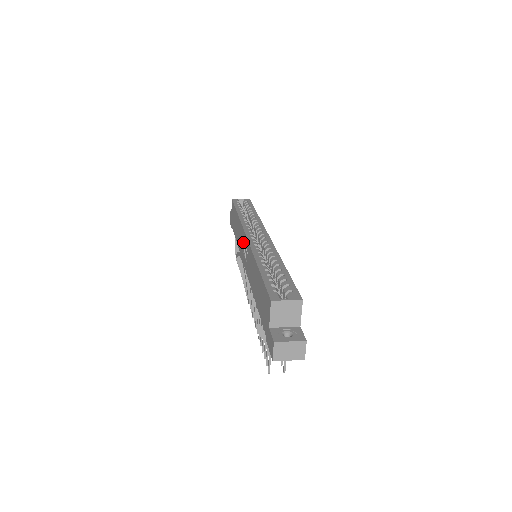
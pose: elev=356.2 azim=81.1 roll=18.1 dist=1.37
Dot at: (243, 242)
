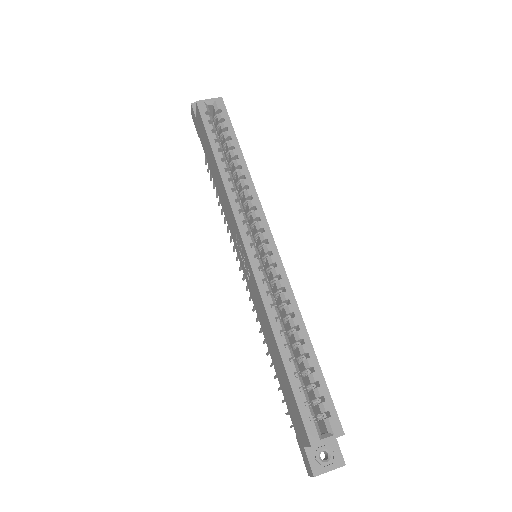
Dot at: (236, 235)
